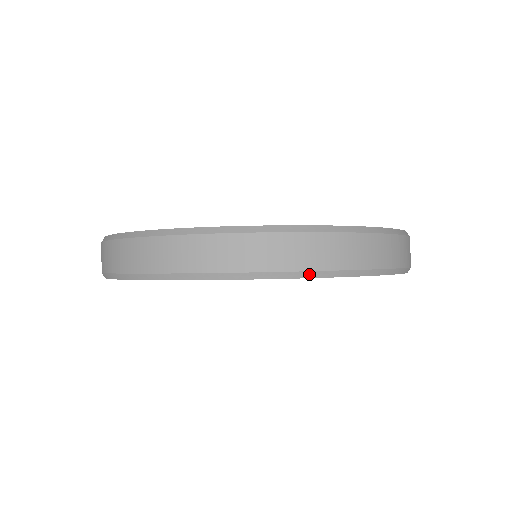
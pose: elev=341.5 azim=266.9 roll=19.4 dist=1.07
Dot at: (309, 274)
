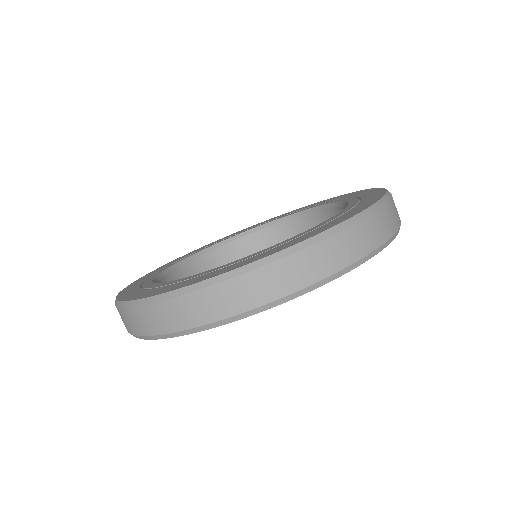
Dot at: (357, 263)
